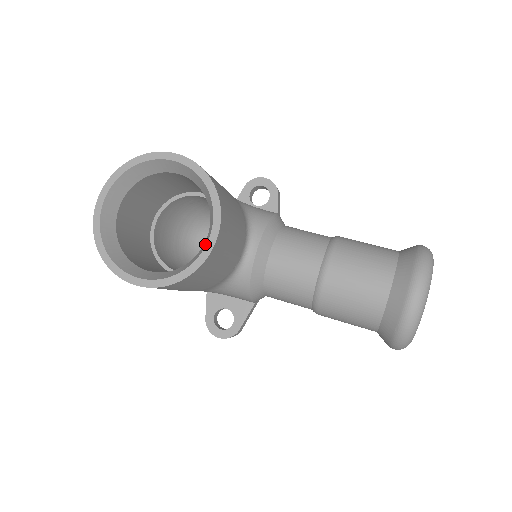
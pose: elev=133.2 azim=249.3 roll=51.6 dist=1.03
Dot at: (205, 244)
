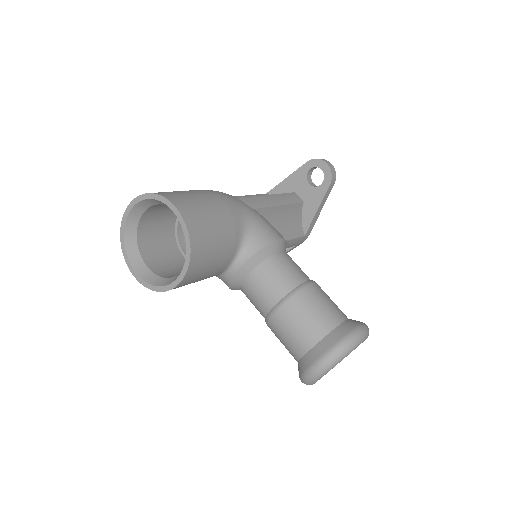
Dot at: (176, 278)
